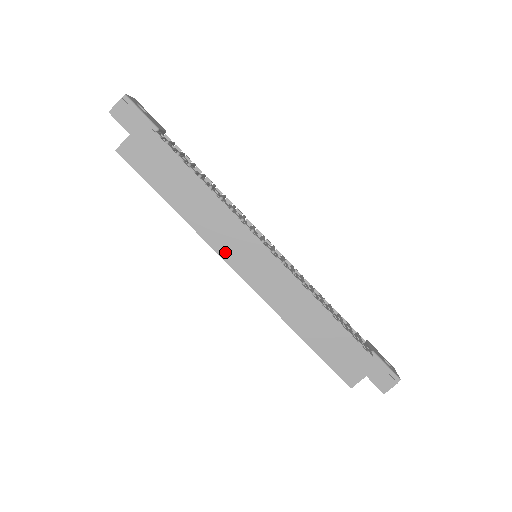
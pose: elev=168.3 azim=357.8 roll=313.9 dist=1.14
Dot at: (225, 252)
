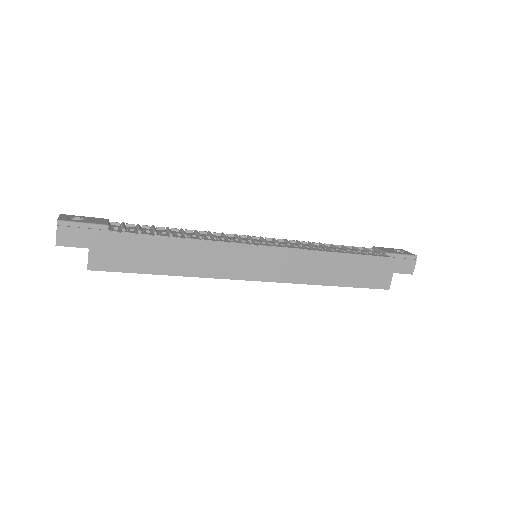
Dot at: (234, 274)
